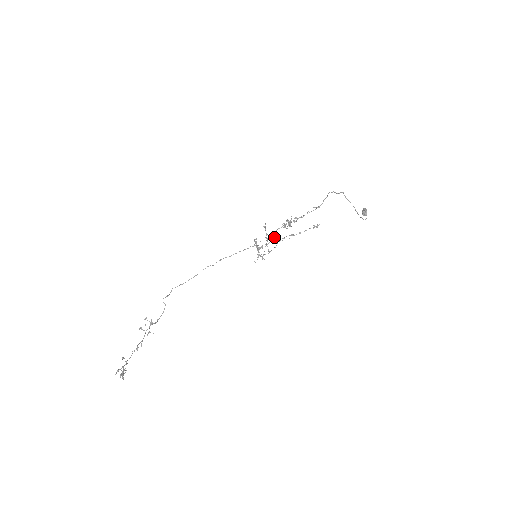
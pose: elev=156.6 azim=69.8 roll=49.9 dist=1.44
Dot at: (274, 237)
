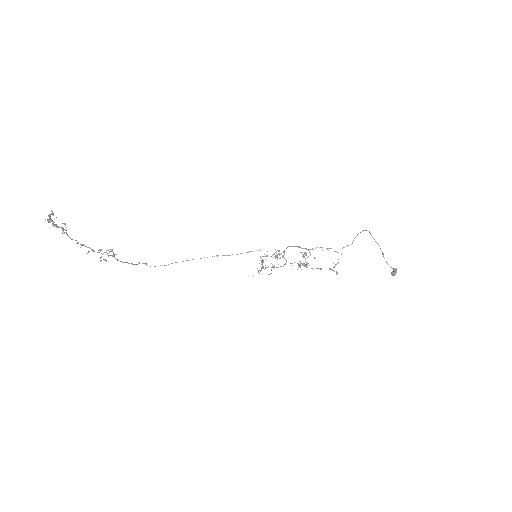
Dot at: (283, 252)
